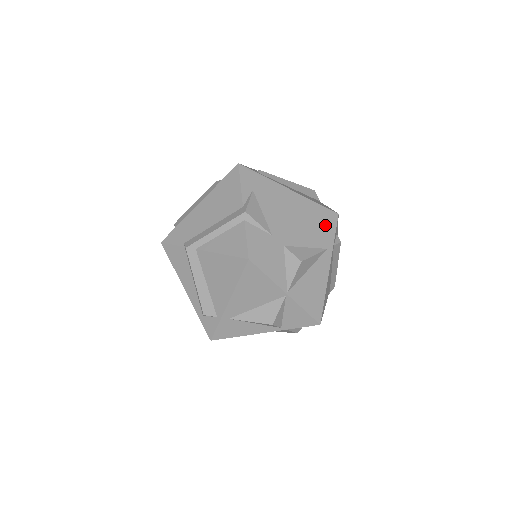
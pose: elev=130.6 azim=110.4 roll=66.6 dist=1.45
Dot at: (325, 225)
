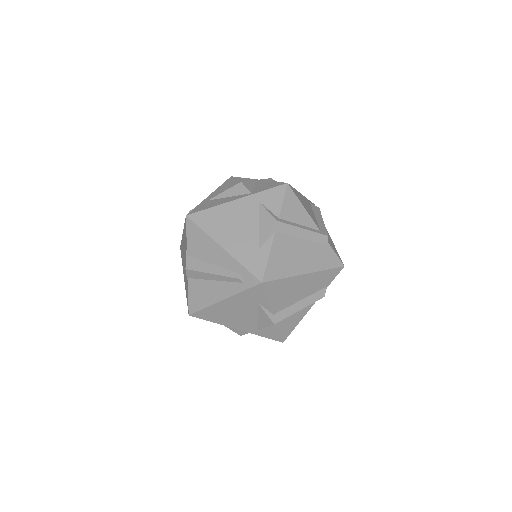
Dot at: occluded
